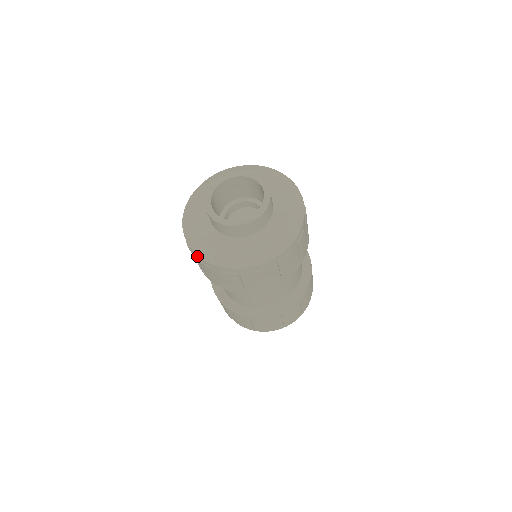
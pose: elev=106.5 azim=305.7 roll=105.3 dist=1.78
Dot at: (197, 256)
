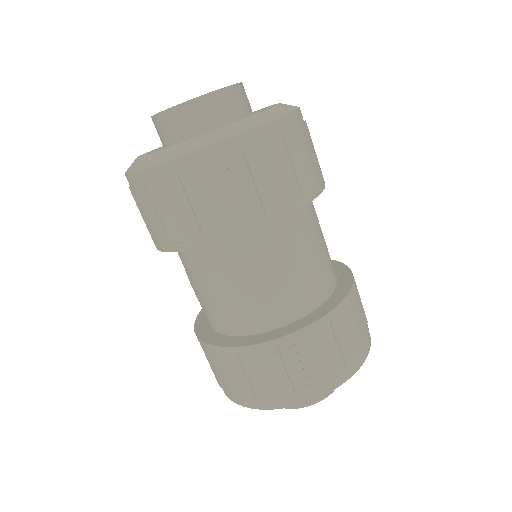
Dot at: (130, 179)
